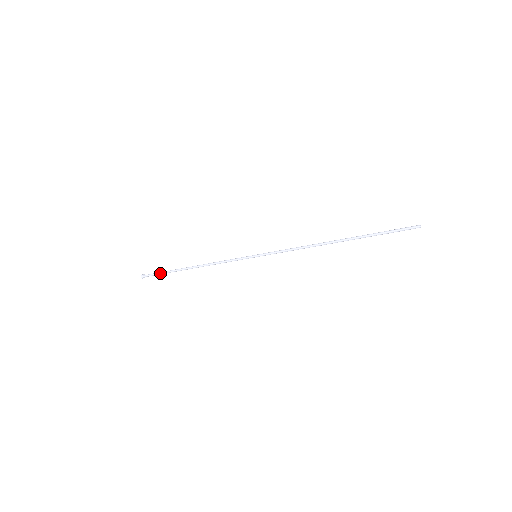
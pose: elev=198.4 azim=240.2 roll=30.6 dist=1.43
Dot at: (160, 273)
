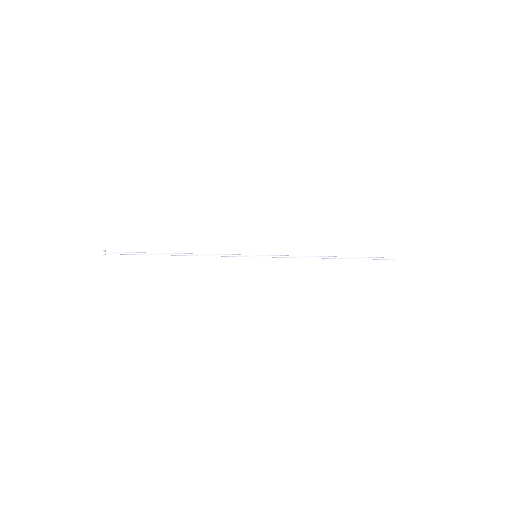
Dot at: (133, 252)
